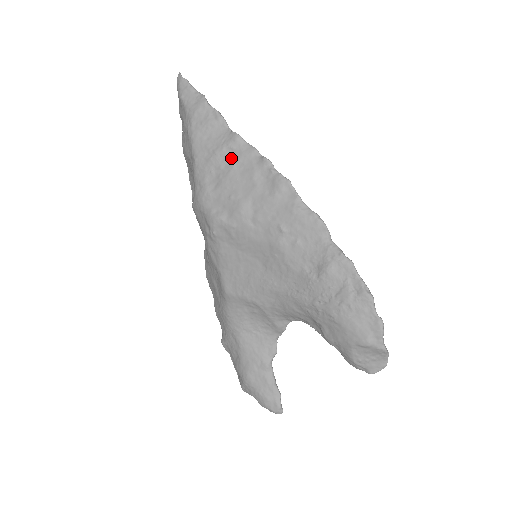
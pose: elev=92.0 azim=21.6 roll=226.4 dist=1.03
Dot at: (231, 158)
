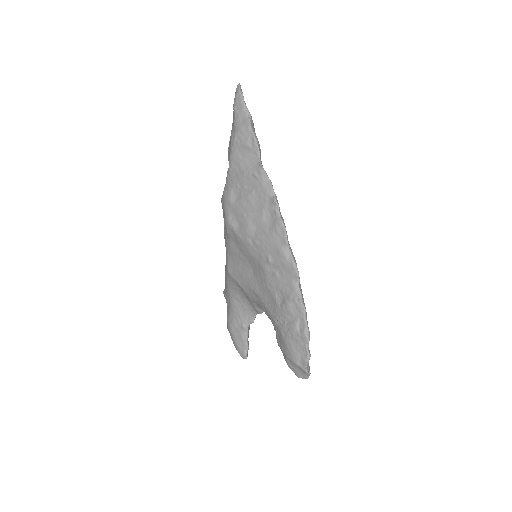
Dot at: (253, 184)
